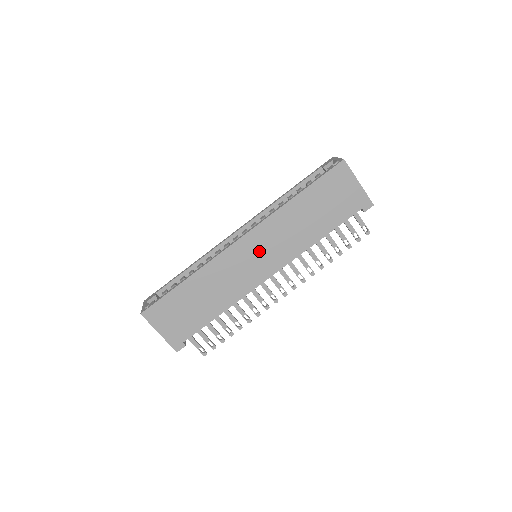
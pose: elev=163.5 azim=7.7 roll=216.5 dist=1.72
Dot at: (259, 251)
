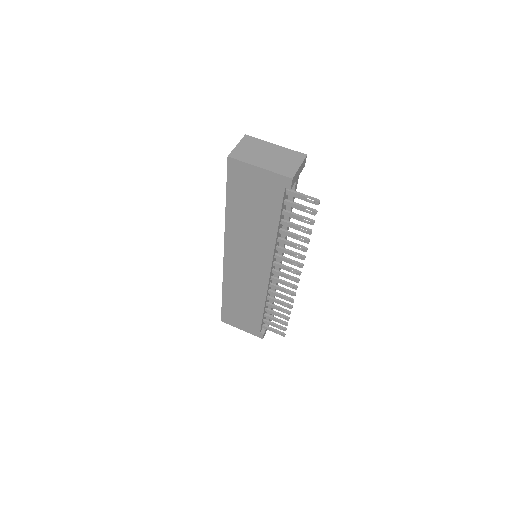
Dot at: (244, 260)
